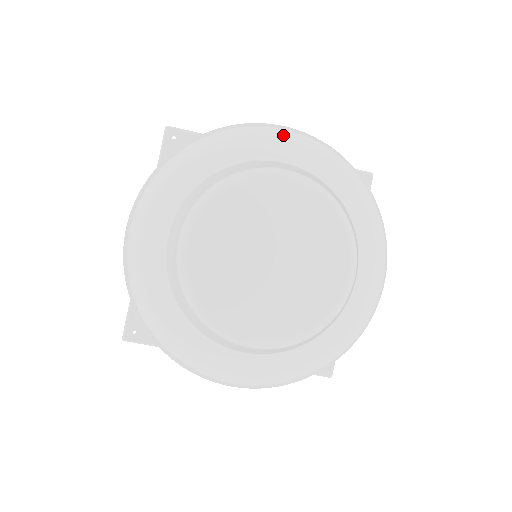
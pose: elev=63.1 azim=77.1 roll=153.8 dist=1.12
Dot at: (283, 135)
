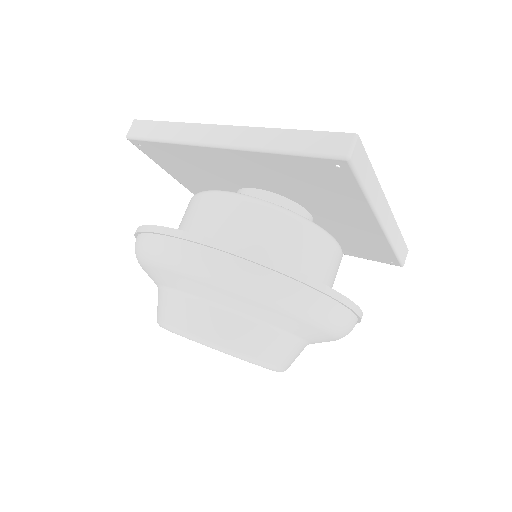
Dot at: (332, 333)
